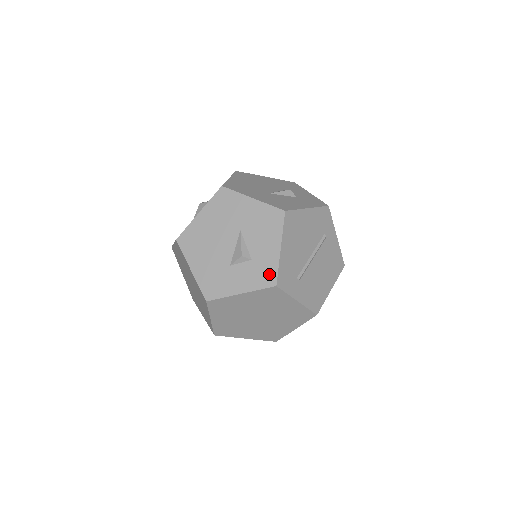
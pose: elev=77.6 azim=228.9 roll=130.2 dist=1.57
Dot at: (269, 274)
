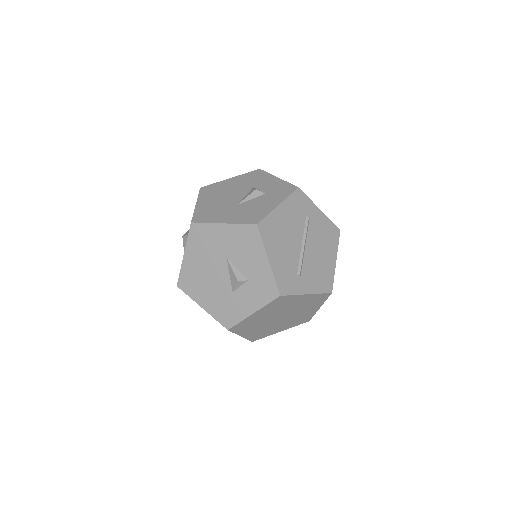
Dot at: (269, 288)
